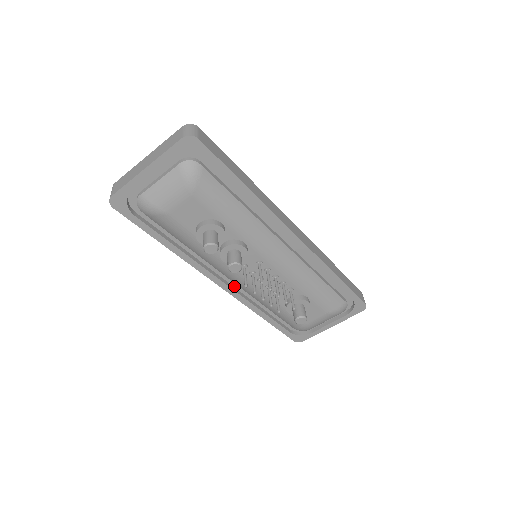
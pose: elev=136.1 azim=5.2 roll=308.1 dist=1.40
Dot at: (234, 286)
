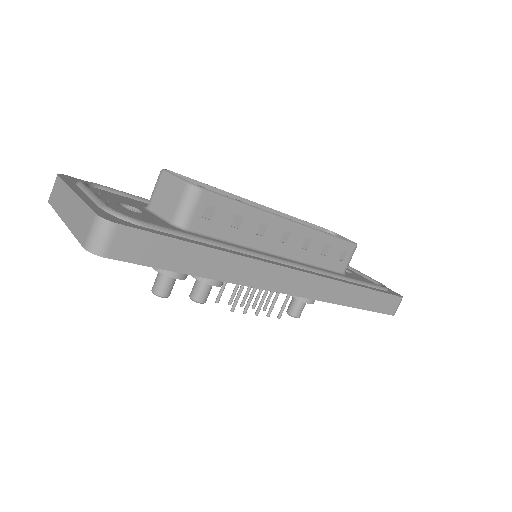
Dot at: occluded
